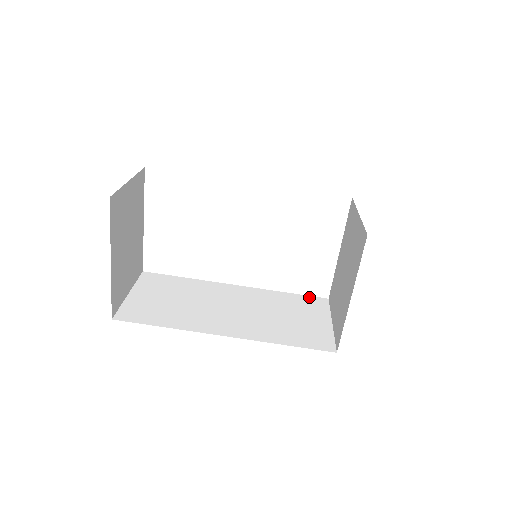
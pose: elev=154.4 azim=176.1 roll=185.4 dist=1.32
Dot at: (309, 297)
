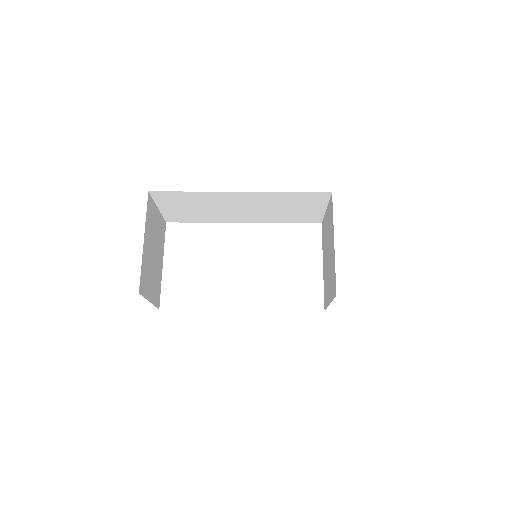
Dot at: occluded
